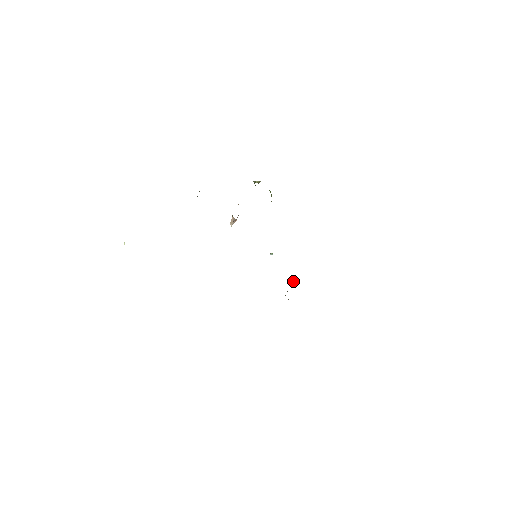
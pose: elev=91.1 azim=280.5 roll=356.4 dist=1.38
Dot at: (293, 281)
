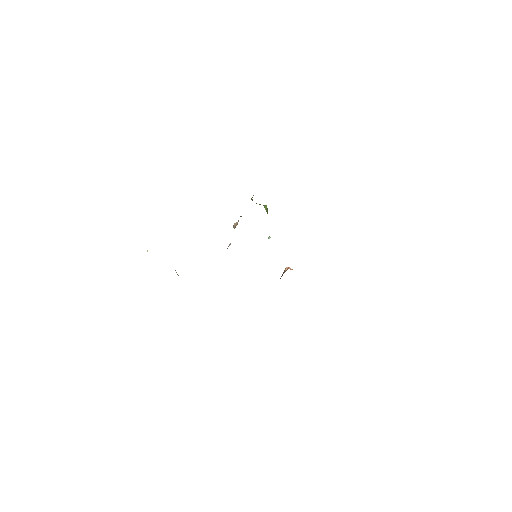
Dot at: (287, 268)
